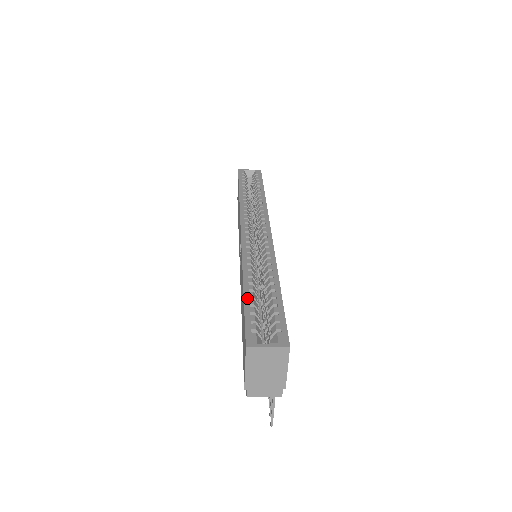
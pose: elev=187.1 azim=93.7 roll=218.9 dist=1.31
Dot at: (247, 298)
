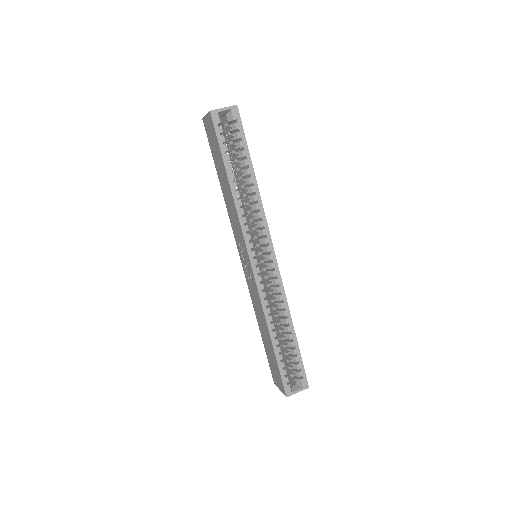
Dot at: (277, 355)
